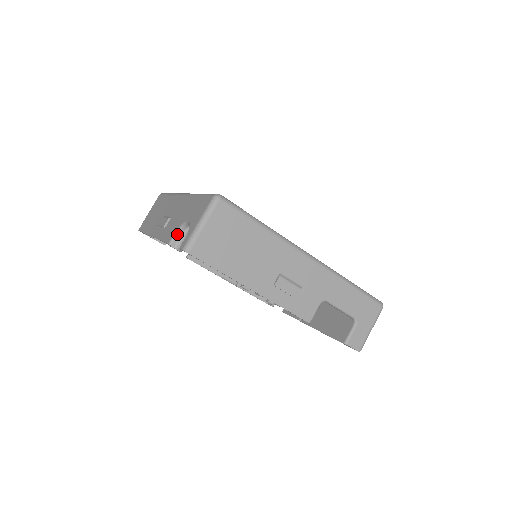
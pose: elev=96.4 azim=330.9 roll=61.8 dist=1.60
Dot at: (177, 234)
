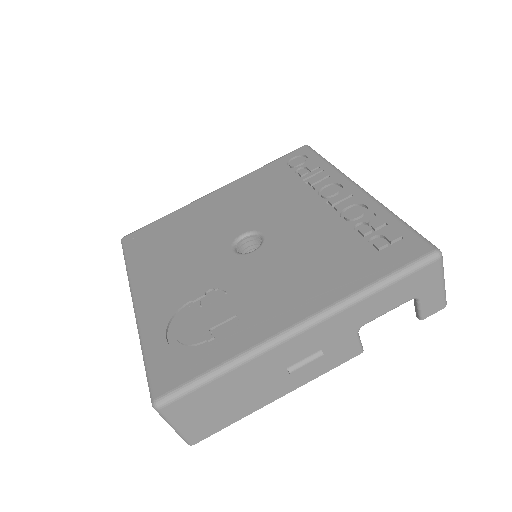
Dot at: occluded
